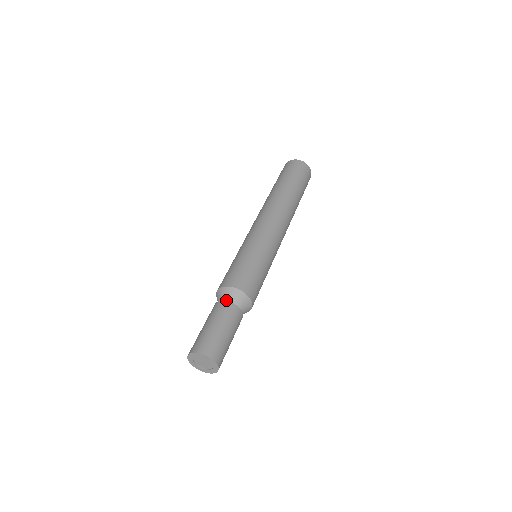
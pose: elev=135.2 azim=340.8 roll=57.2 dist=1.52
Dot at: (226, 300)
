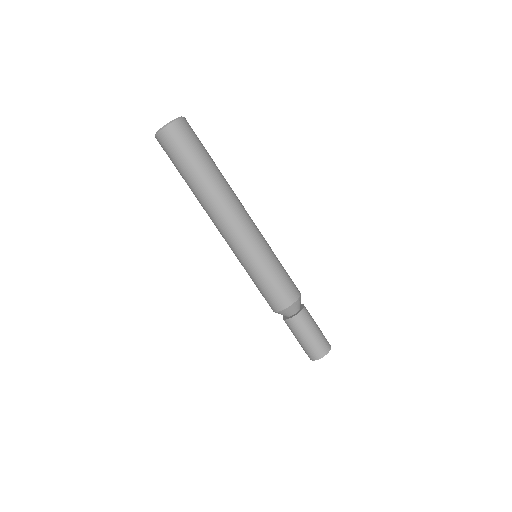
Dot at: (296, 311)
